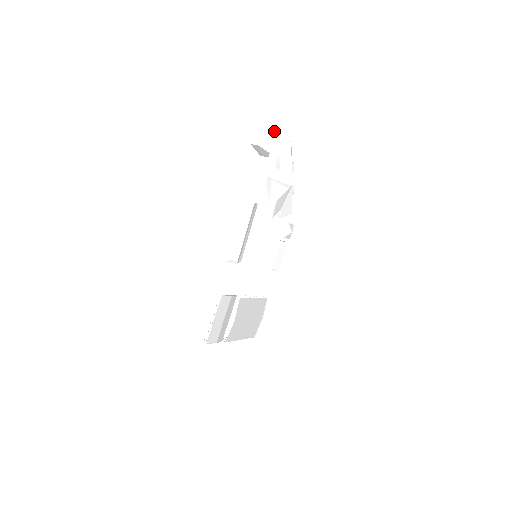
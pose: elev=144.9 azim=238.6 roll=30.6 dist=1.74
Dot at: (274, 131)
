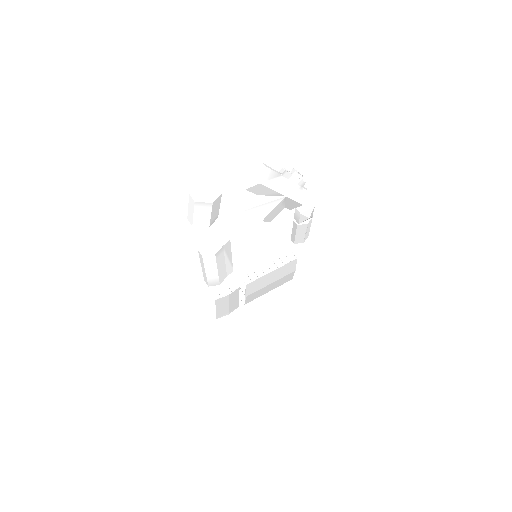
Dot at: (206, 210)
